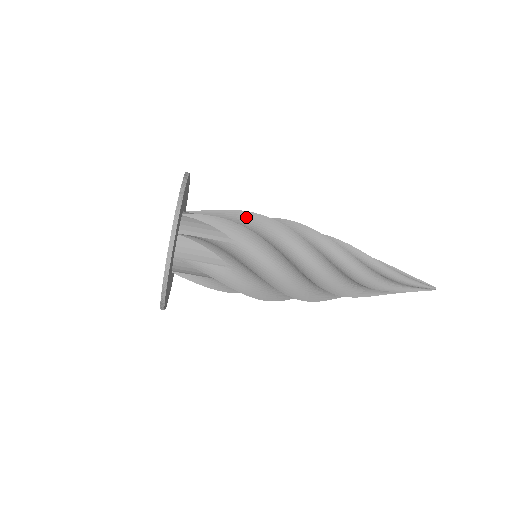
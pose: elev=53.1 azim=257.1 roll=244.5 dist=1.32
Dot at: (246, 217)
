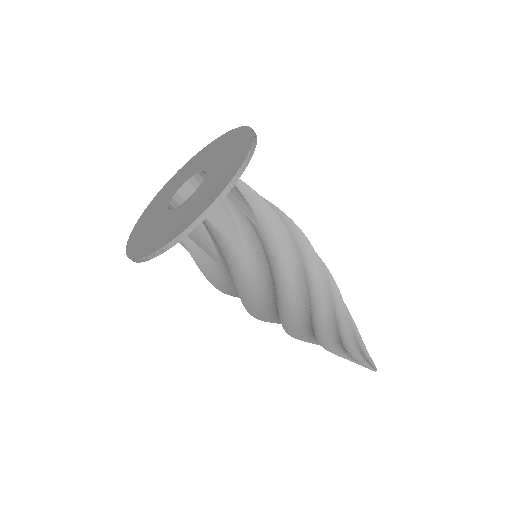
Dot at: (276, 226)
